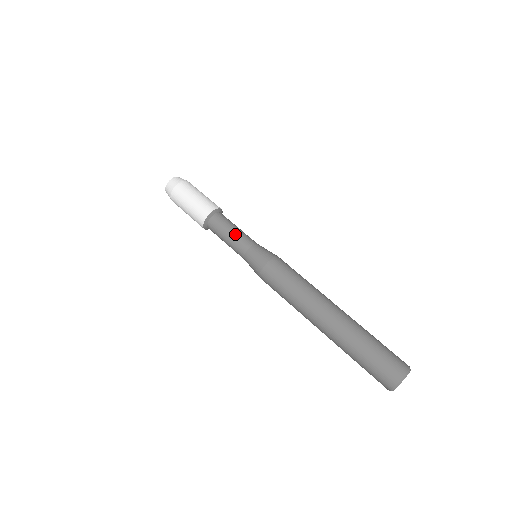
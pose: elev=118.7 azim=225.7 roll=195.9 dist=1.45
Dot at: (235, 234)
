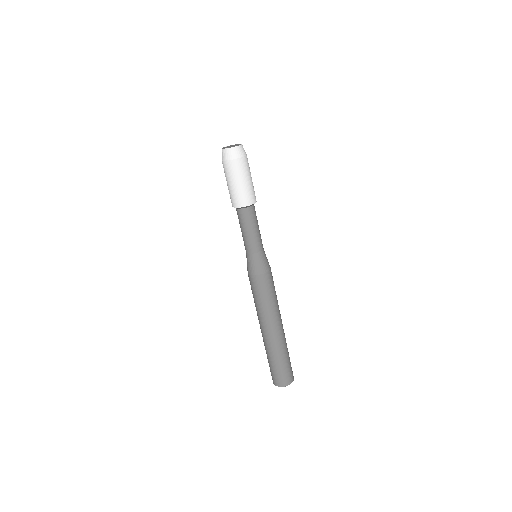
Dot at: (254, 235)
